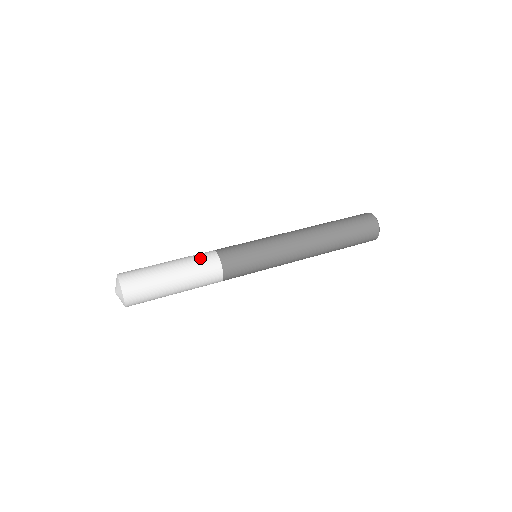
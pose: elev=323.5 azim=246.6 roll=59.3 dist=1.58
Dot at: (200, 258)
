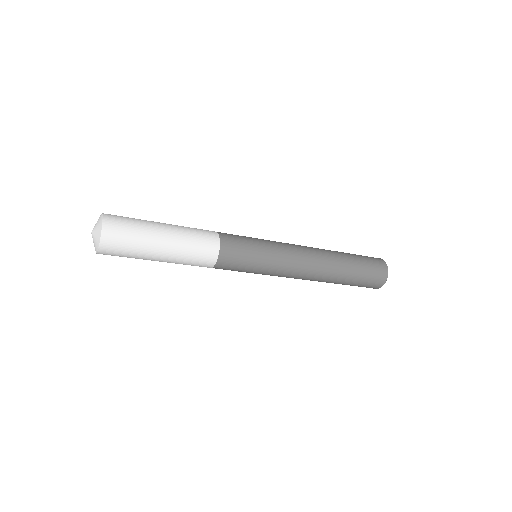
Dot at: (196, 228)
